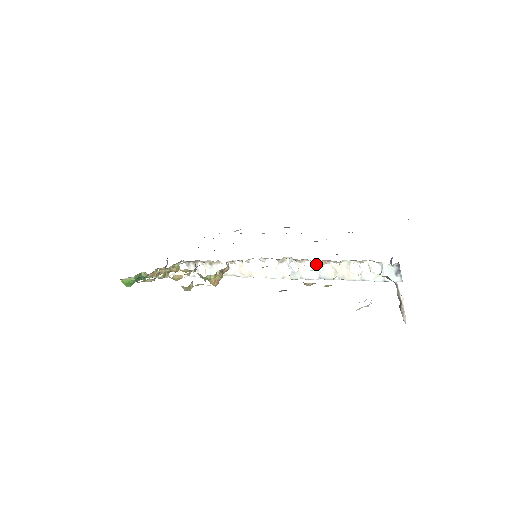
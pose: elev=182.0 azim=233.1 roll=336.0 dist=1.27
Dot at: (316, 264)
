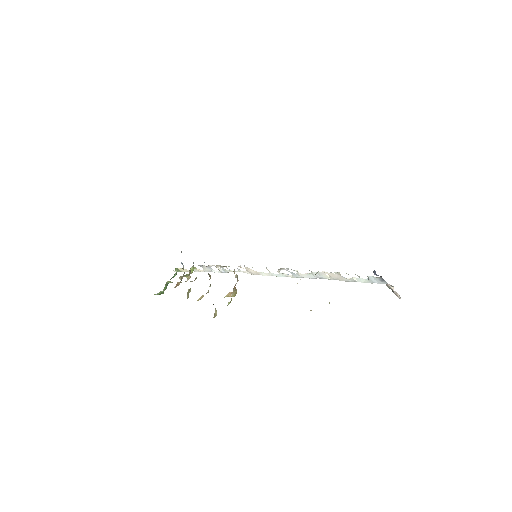
Dot at: (311, 271)
